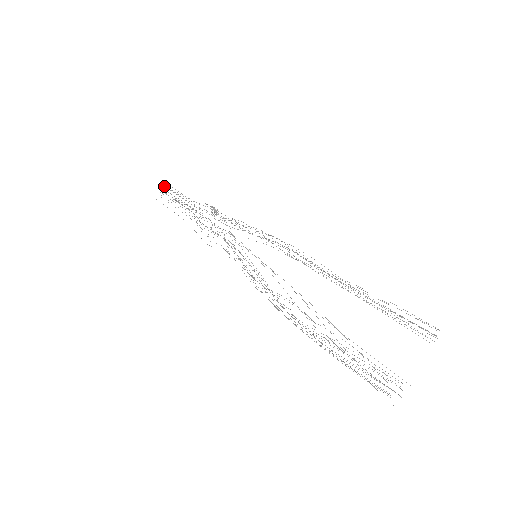
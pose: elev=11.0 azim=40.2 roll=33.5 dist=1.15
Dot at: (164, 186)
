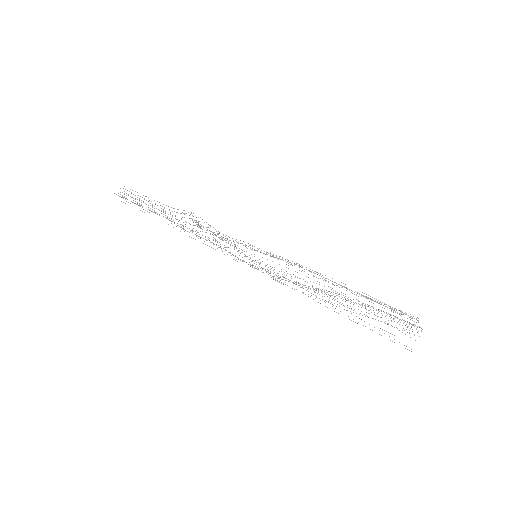
Dot at: occluded
